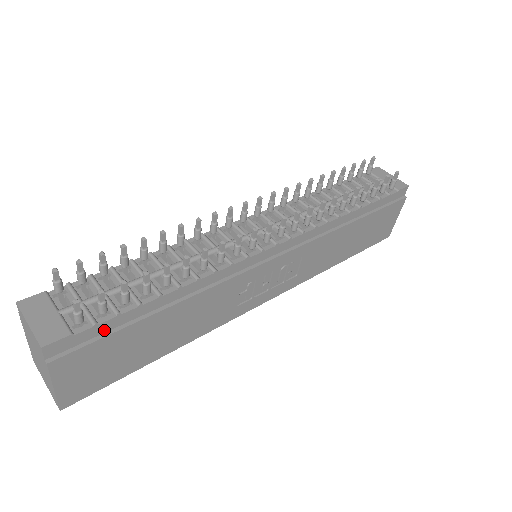
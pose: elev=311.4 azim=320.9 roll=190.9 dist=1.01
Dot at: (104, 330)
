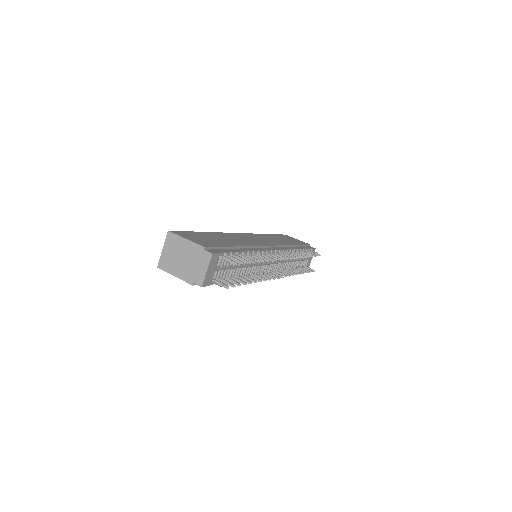
Dot at: occluded
